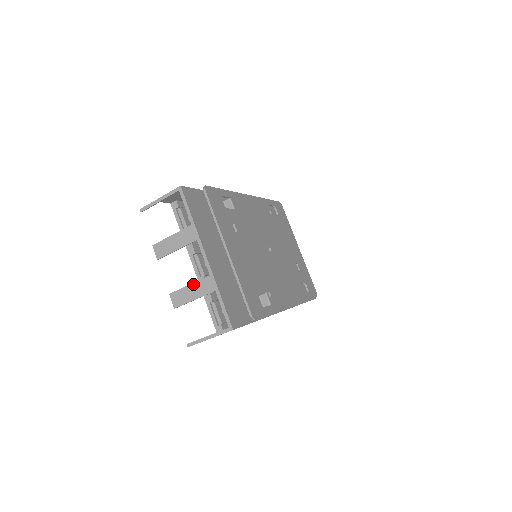
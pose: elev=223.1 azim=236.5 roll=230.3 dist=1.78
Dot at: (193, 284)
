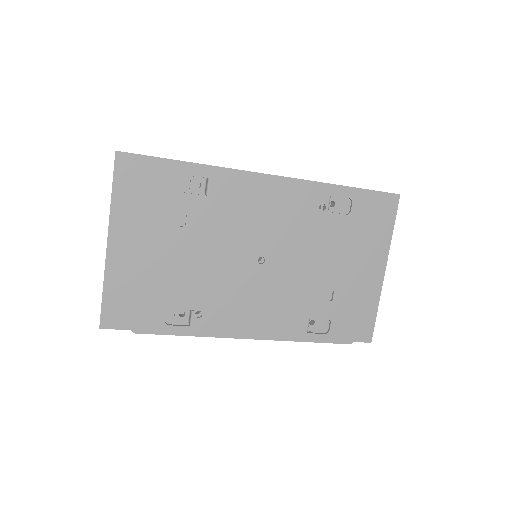
Dot at: occluded
